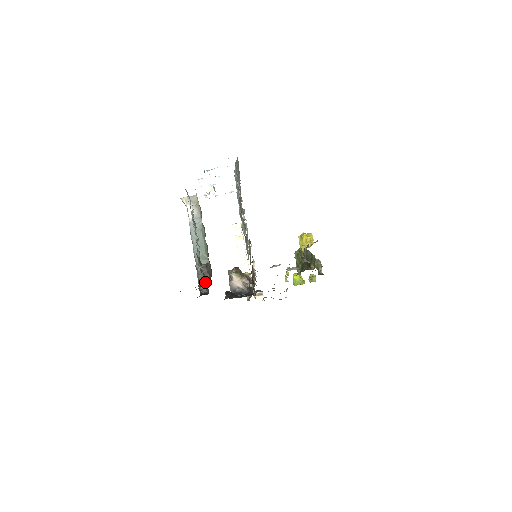
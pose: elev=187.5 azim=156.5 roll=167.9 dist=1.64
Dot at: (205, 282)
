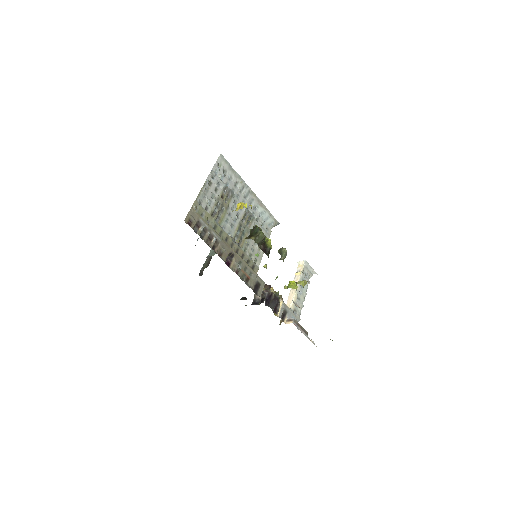
Dot at: occluded
